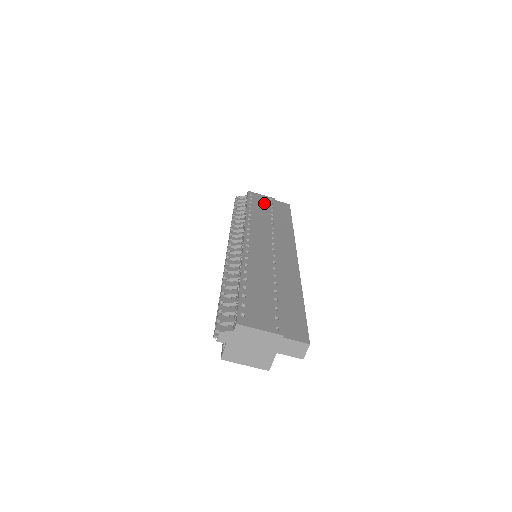
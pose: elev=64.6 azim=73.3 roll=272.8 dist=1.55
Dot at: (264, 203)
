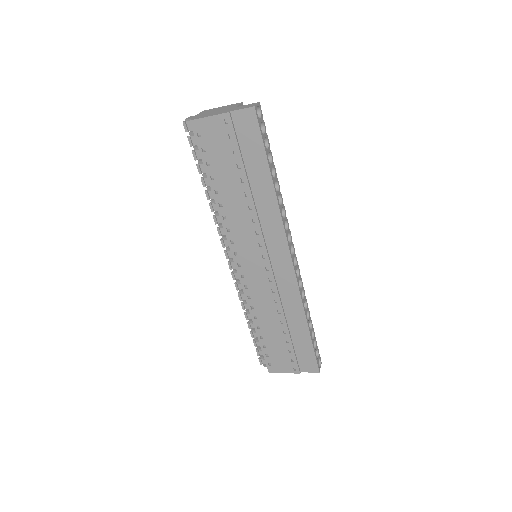
Dot at: (222, 149)
